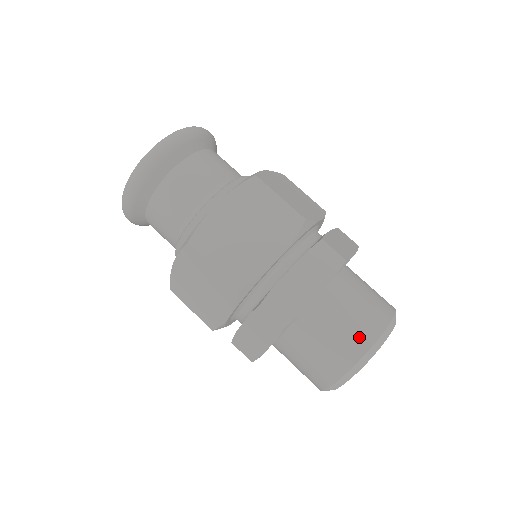
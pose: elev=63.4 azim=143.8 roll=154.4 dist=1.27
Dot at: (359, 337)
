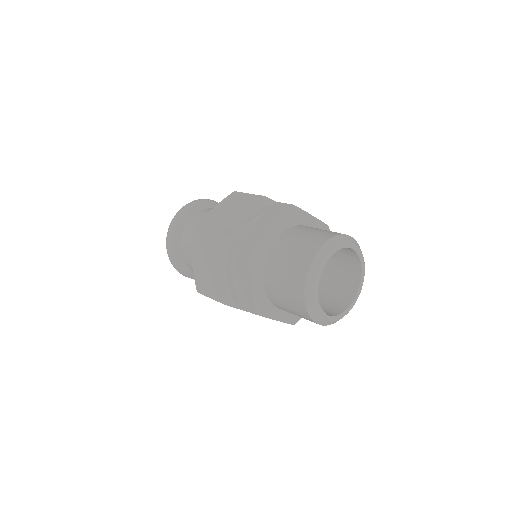
Dot at: (295, 290)
